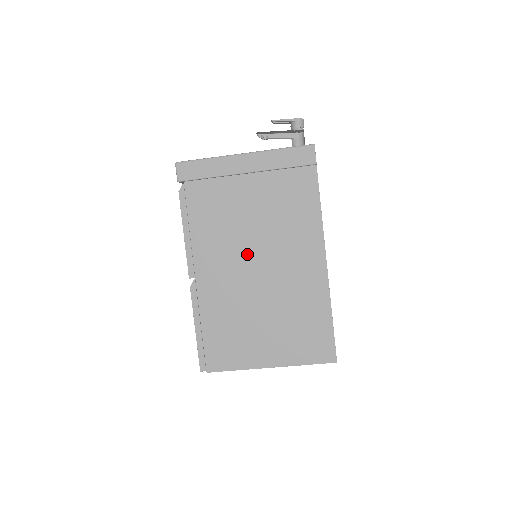
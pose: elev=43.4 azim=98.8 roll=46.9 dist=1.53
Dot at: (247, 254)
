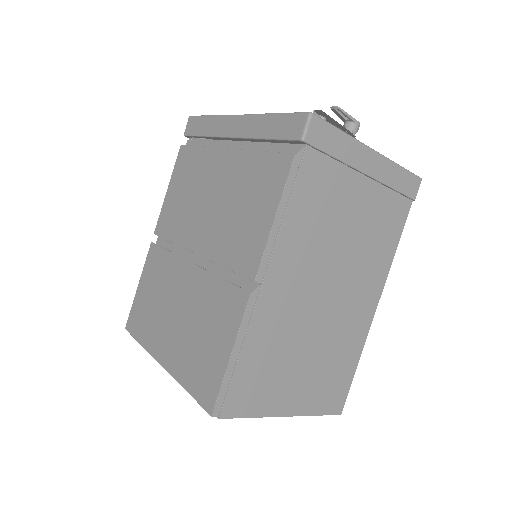
Dot at: (325, 272)
